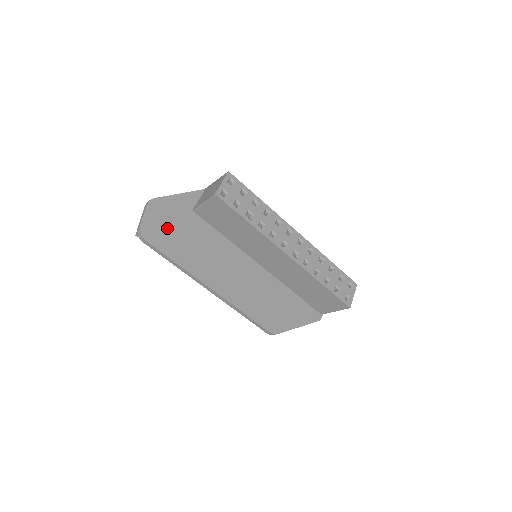
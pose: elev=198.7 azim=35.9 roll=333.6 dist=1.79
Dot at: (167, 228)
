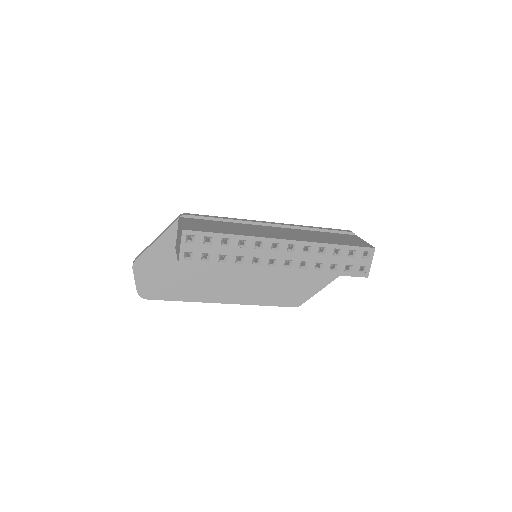
Dot at: (160, 278)
